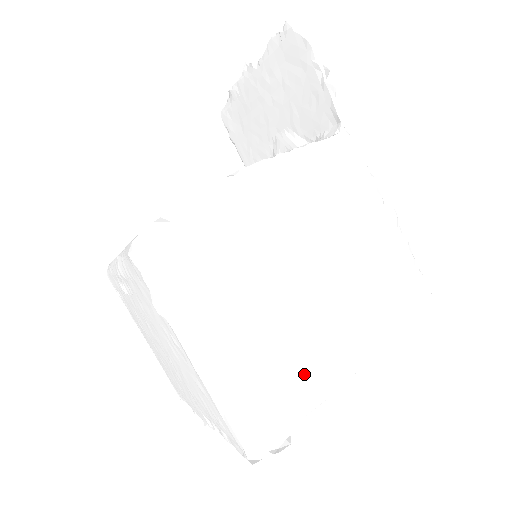
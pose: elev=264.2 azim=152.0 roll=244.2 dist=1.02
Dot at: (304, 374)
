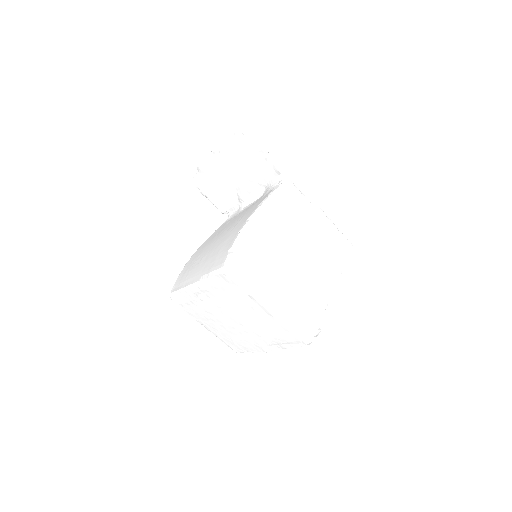
Dot at: (314, 299)
